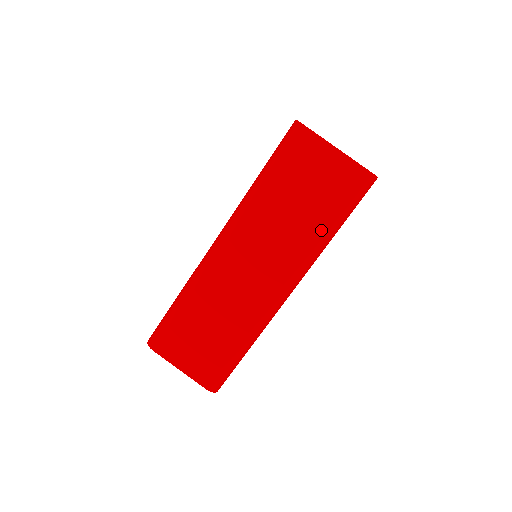
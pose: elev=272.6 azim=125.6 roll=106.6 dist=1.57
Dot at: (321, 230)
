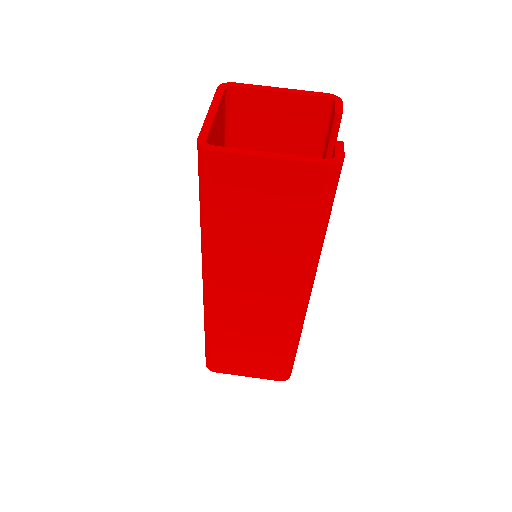
Dot at: (305, 243)
